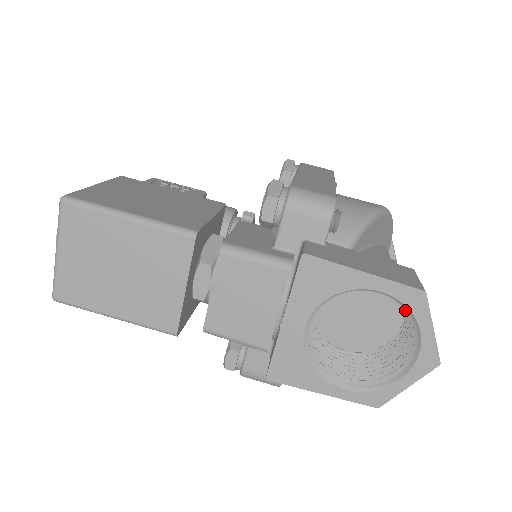
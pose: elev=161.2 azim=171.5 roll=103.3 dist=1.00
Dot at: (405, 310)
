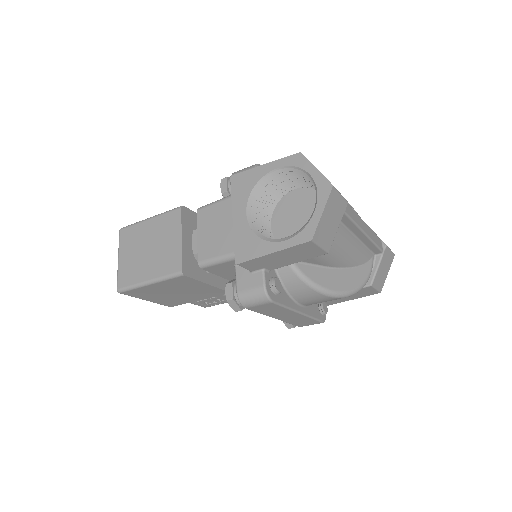
Dot at: (299, 173)
